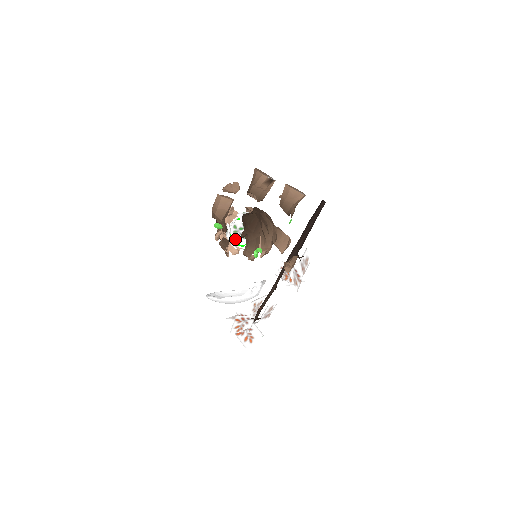
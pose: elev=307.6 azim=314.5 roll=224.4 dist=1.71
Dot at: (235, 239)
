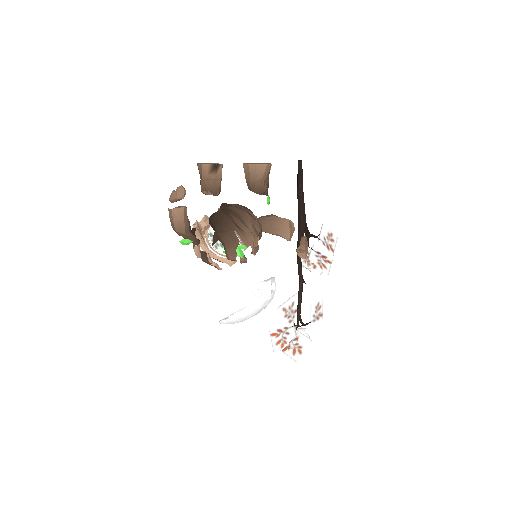
Dot at: (217, 248)
